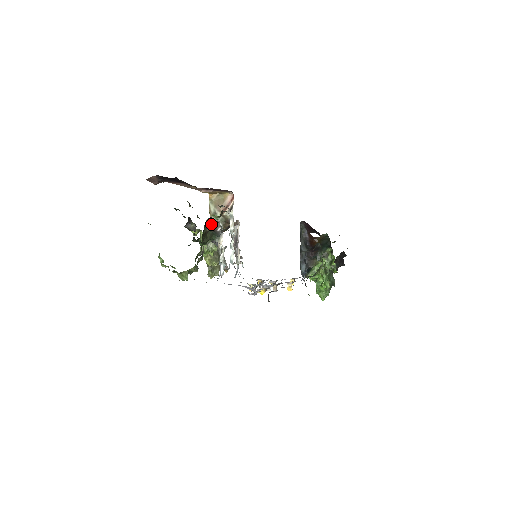
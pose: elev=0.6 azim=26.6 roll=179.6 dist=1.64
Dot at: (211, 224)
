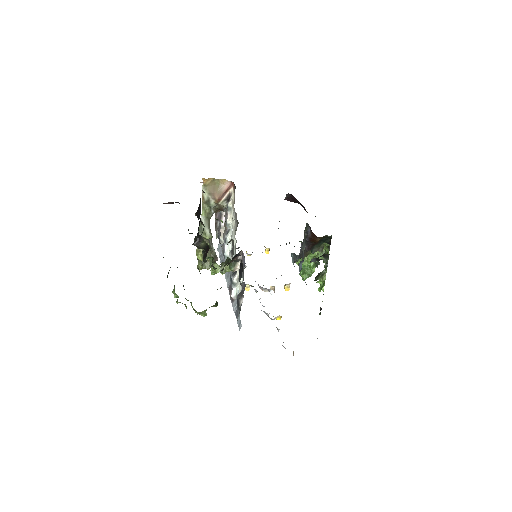
Dot at: (235, 257)
